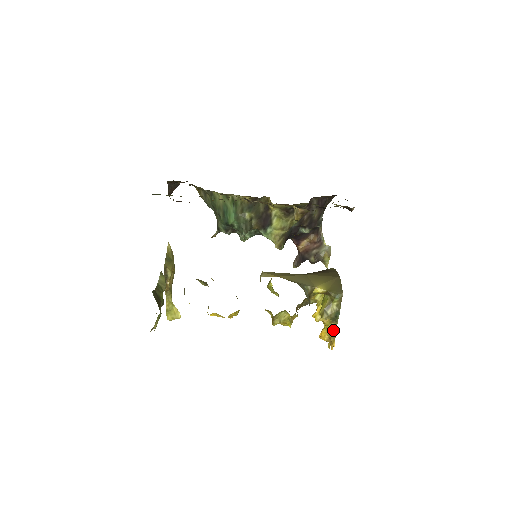
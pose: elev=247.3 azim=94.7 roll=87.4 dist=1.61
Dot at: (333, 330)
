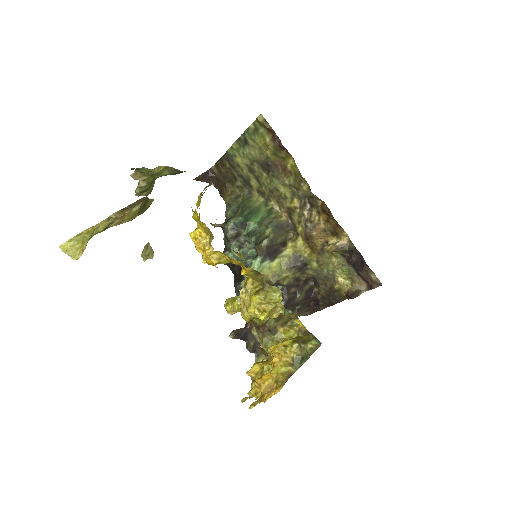
Dot at: (286, 374)
